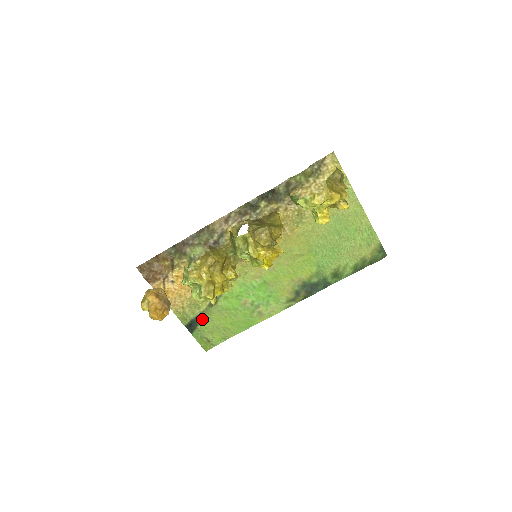
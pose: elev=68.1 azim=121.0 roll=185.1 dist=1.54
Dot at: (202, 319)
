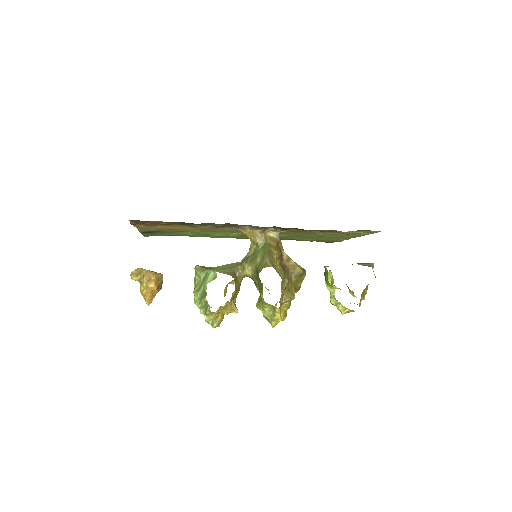
Dot at: (161, 232)
